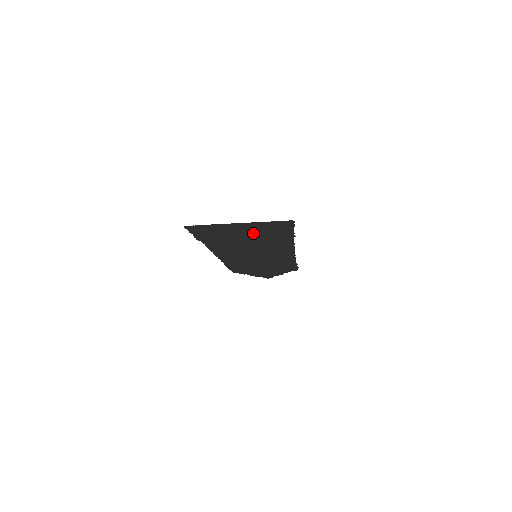
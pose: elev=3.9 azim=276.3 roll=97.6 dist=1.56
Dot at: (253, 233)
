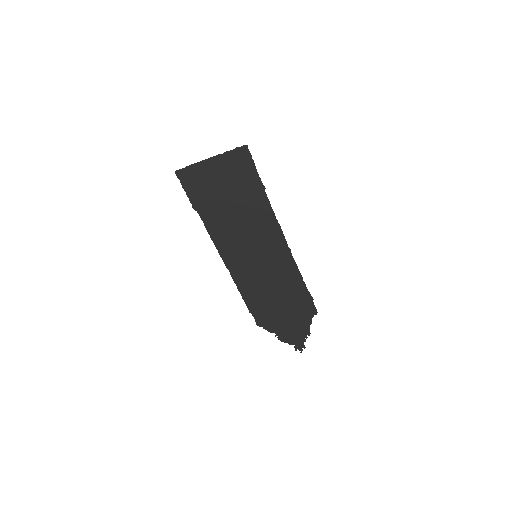
Dot at: (229, 184)
